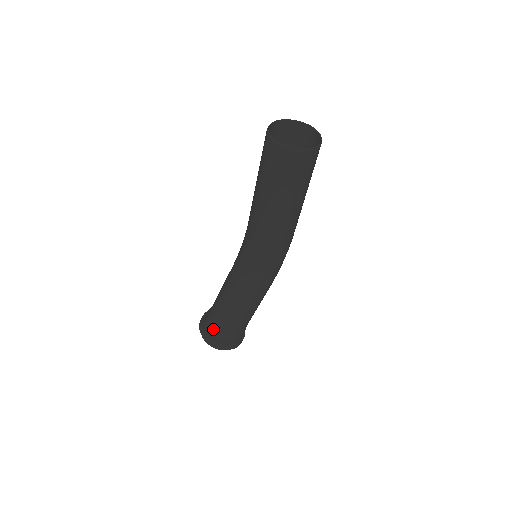
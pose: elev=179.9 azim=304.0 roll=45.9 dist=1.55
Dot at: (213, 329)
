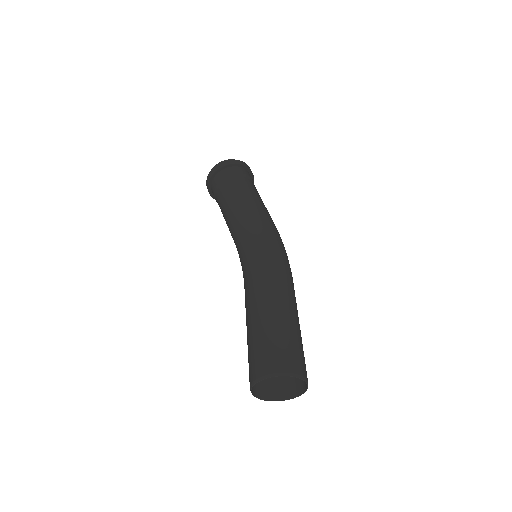
Dot at: (216, 201)
